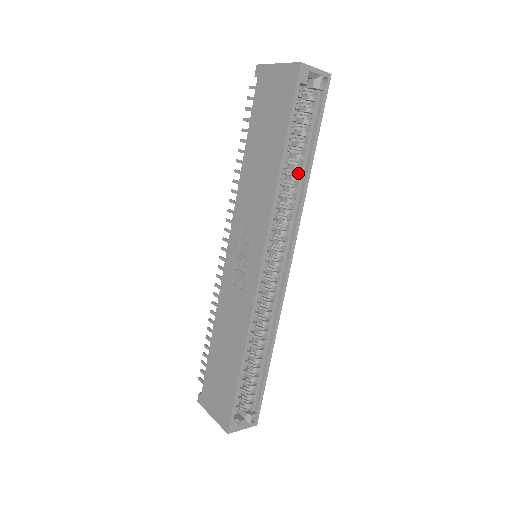
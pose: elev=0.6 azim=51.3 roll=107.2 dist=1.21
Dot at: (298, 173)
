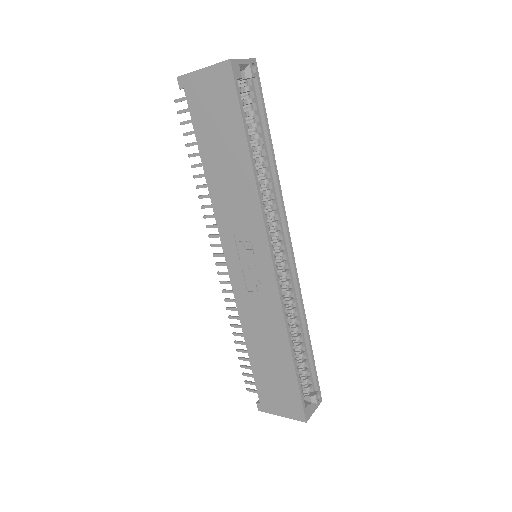
Dot at: (264, 163)
